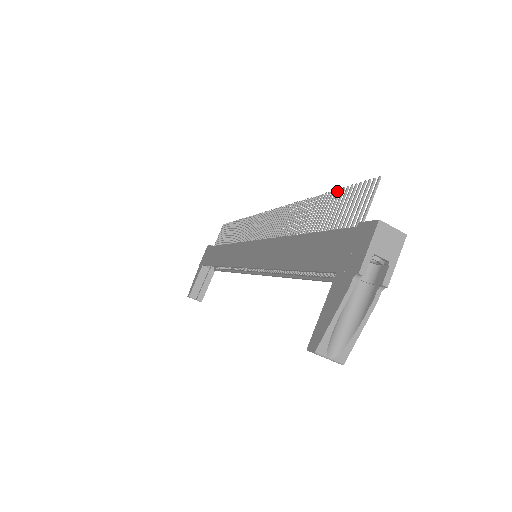
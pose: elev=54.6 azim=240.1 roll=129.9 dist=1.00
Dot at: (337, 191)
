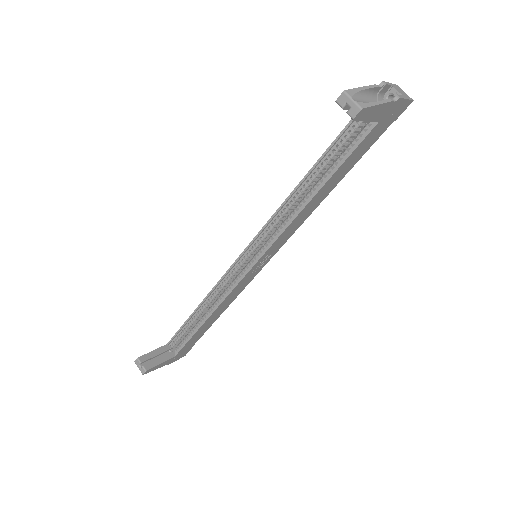
Dot at: occluded
